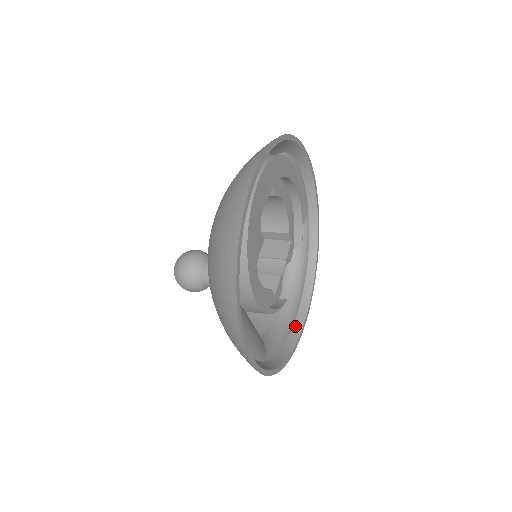
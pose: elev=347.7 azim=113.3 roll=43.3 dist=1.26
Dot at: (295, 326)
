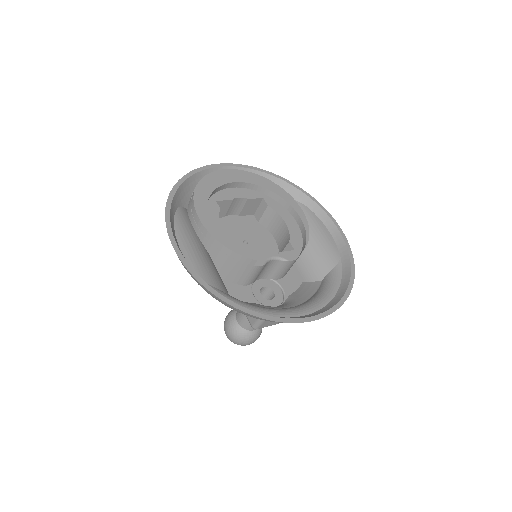
Dot at: occluded
